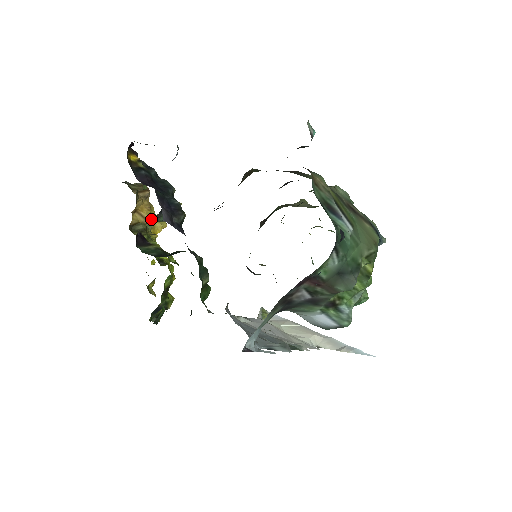
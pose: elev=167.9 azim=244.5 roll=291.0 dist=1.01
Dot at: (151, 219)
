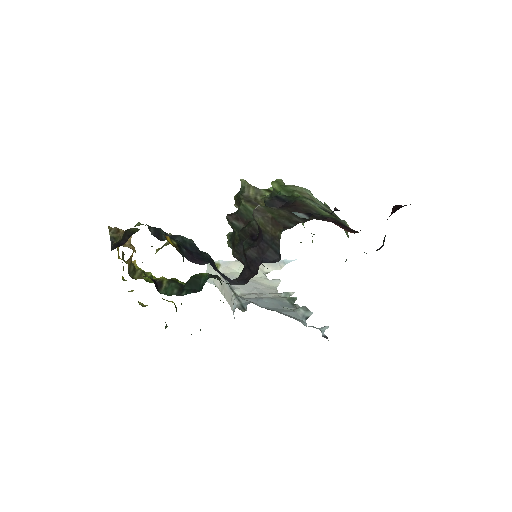
Dot at: occluded
